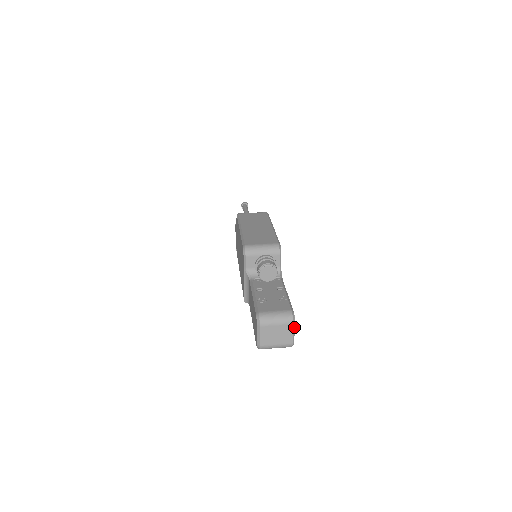
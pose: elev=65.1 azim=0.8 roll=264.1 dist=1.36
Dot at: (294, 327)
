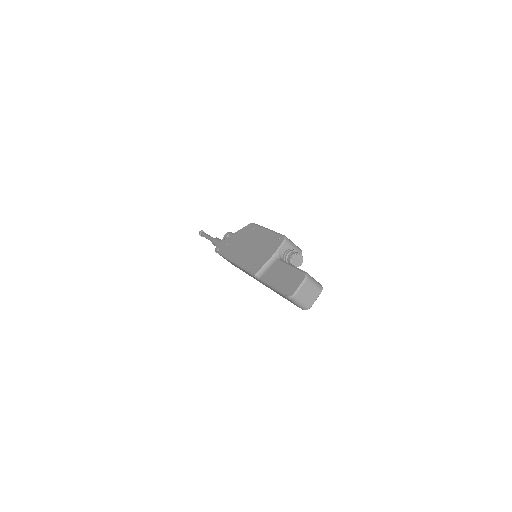
Dot at: occluded
